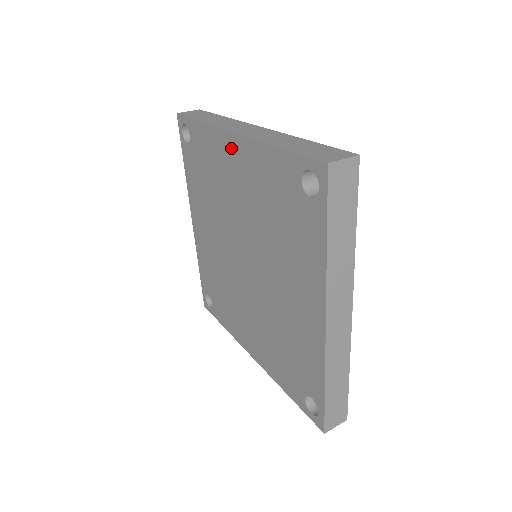
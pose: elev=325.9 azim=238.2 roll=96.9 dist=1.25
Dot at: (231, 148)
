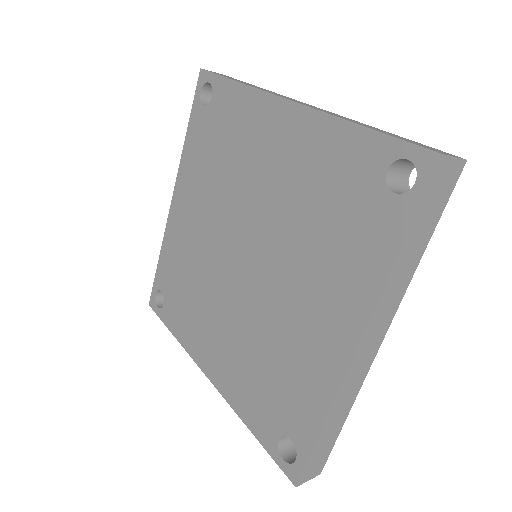
Dot at: (278, 119)
